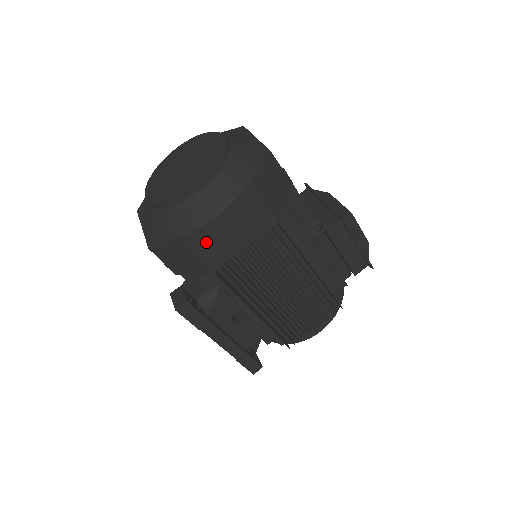
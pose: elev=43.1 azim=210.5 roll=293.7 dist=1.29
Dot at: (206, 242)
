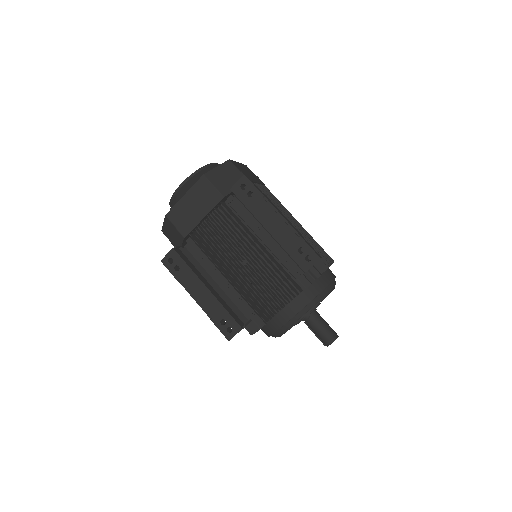
Dot at: (238, 167)
